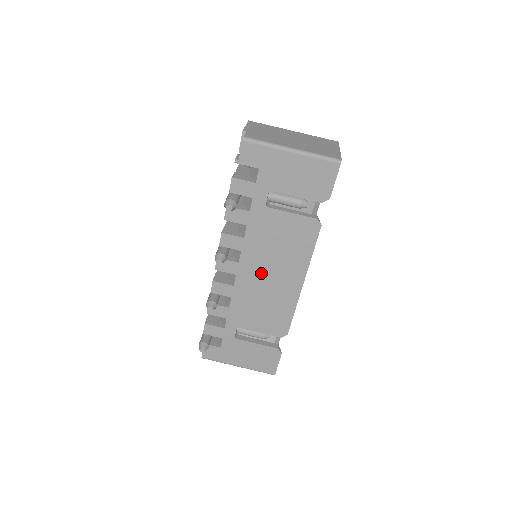
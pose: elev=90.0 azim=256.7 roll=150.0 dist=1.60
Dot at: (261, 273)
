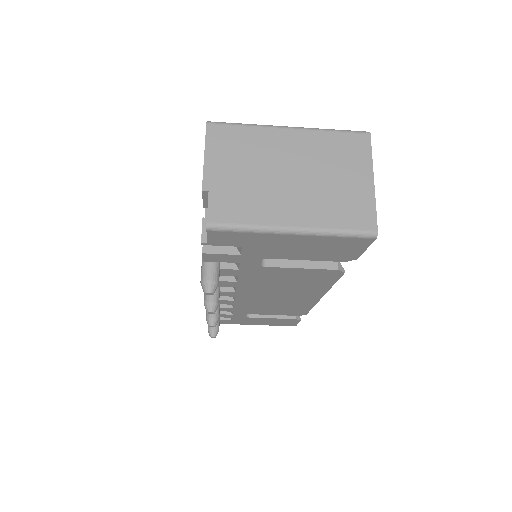
Dot at: (267, 295)
